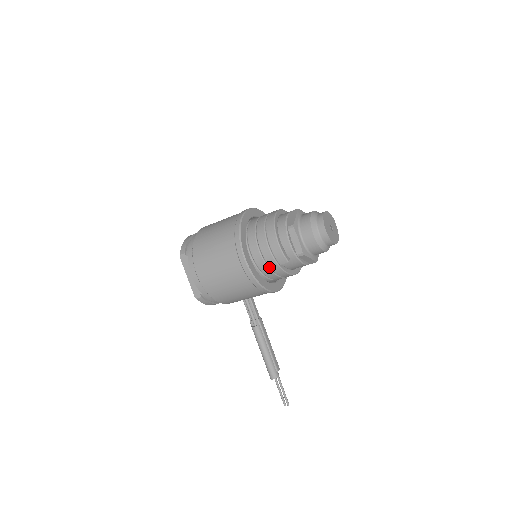
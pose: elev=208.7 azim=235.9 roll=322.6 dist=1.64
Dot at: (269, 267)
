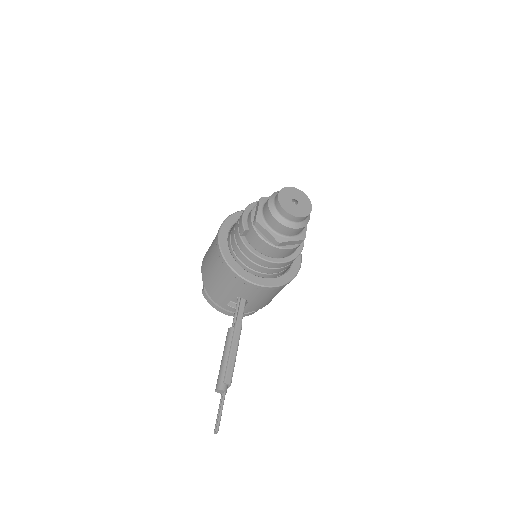
Dot at: (237, 242)
